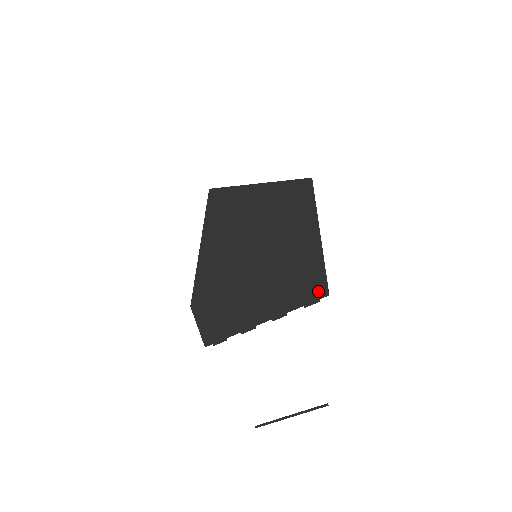
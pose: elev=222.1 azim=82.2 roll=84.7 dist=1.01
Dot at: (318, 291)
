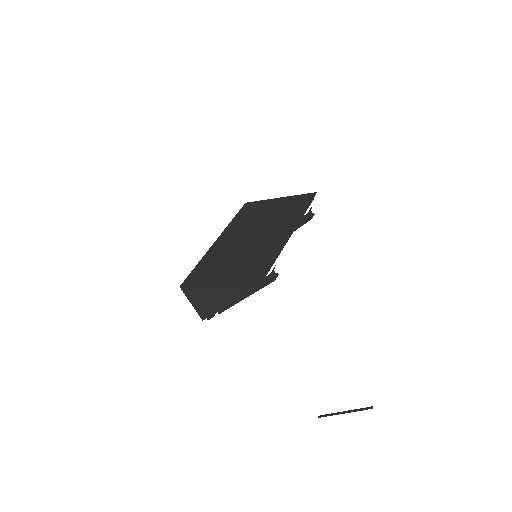
Dot at: (254, 282)
